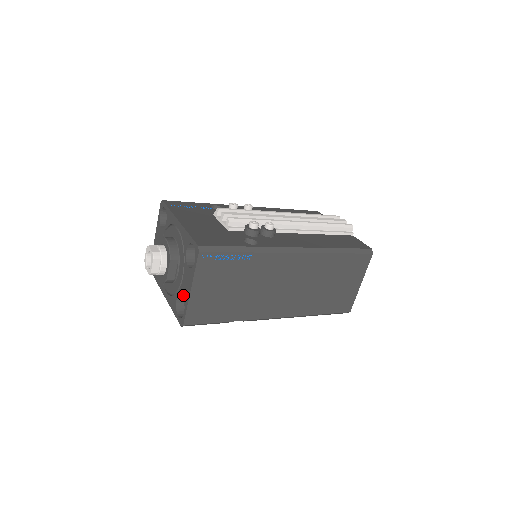
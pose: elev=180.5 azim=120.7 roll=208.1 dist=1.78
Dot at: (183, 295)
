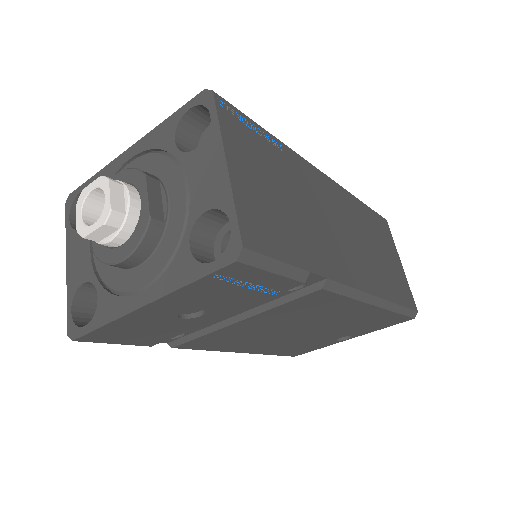
Dot at: (207, 204)
